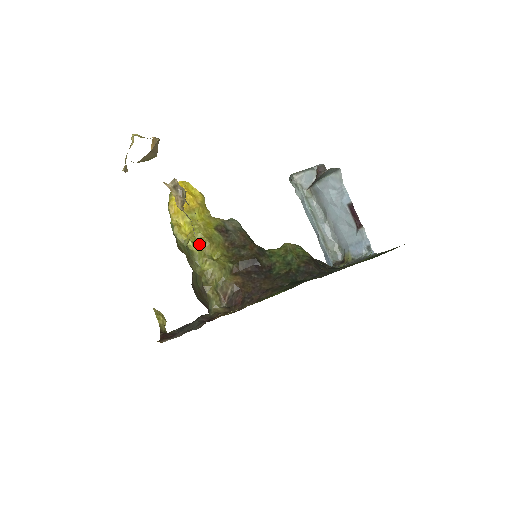
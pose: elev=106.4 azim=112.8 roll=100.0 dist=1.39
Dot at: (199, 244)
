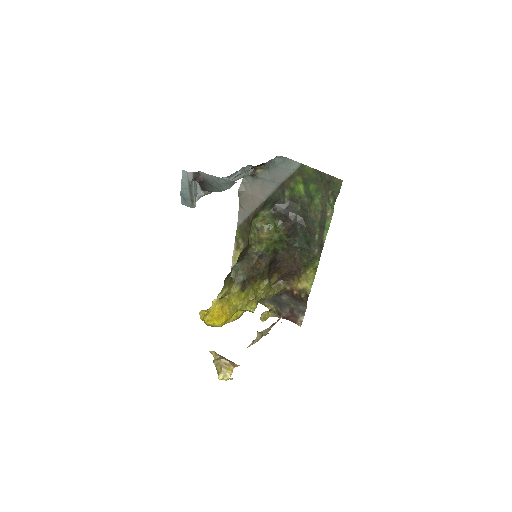
Dot at: (252, 304)
